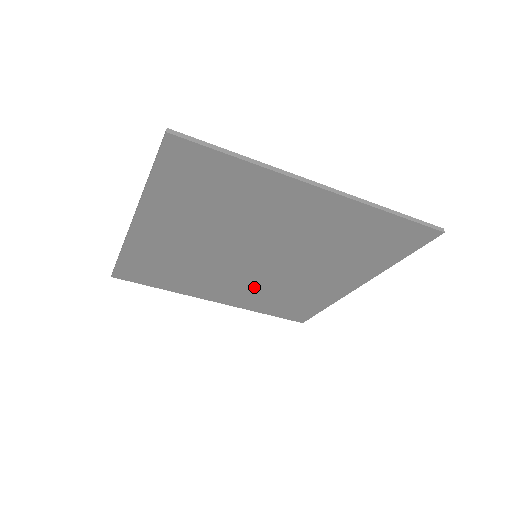
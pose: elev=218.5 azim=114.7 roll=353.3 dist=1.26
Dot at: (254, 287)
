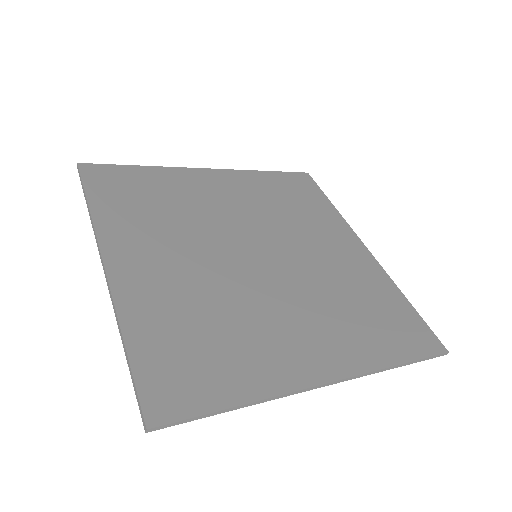
Dot at: (254, 210)
